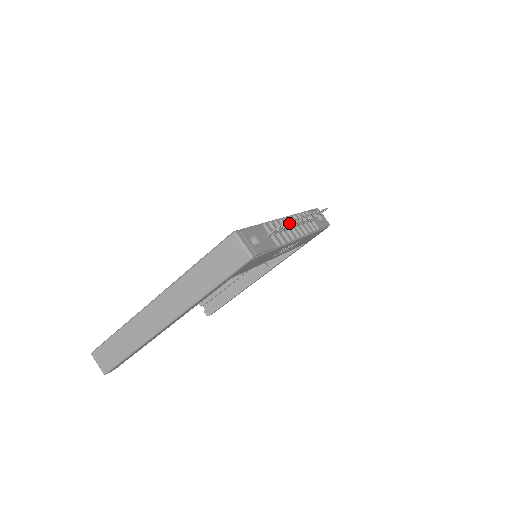
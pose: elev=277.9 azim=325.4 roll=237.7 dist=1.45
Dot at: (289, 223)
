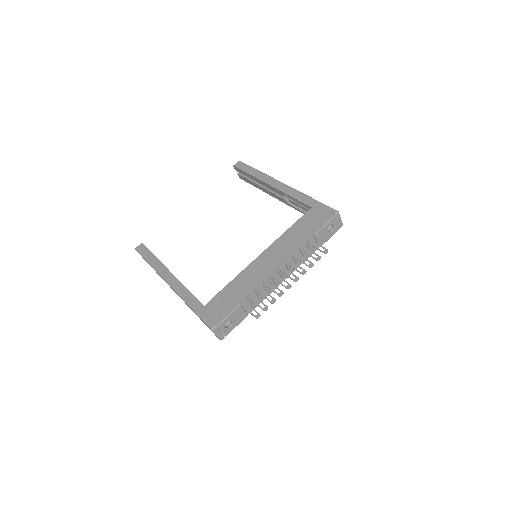
Dot at: occluded
